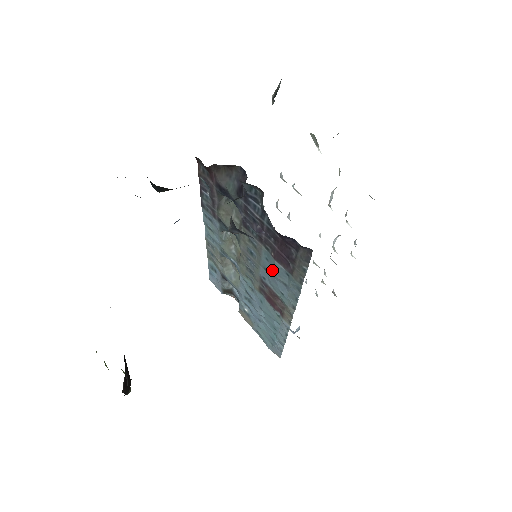
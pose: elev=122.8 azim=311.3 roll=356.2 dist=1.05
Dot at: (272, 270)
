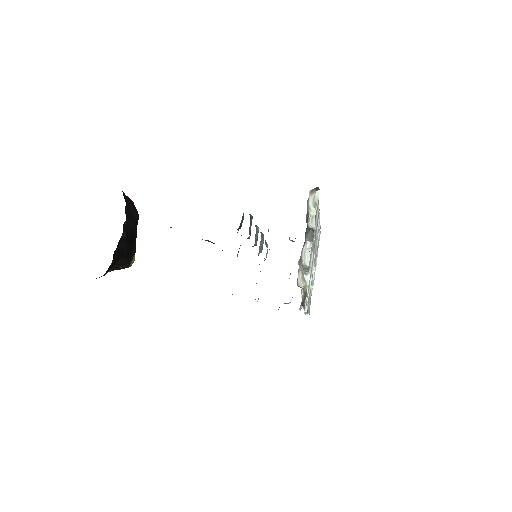
Dot at: occluded
